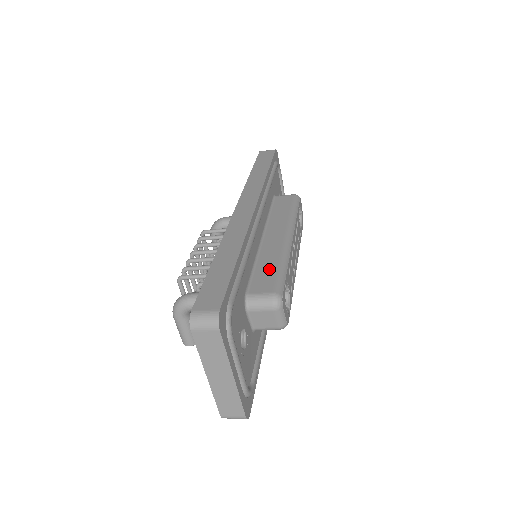
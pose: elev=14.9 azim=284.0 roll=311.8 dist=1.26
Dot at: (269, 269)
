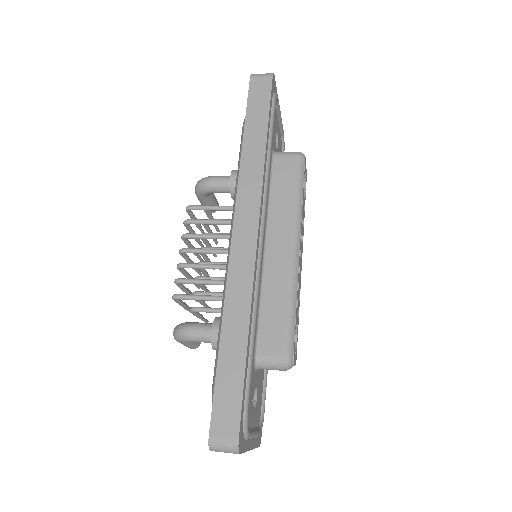
Dot at: (277, 314)
